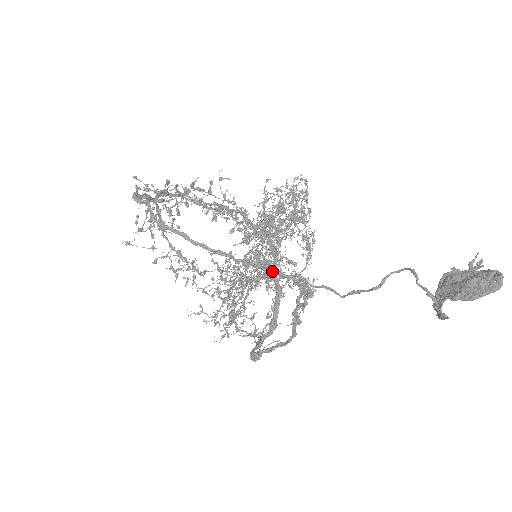
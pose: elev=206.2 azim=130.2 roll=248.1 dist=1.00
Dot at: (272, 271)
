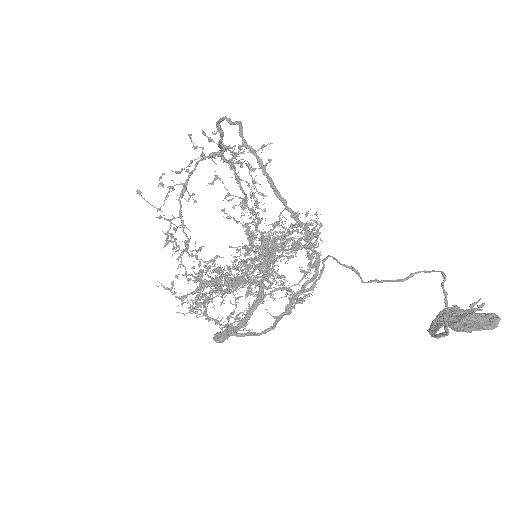
Dot at: (307, 238)
